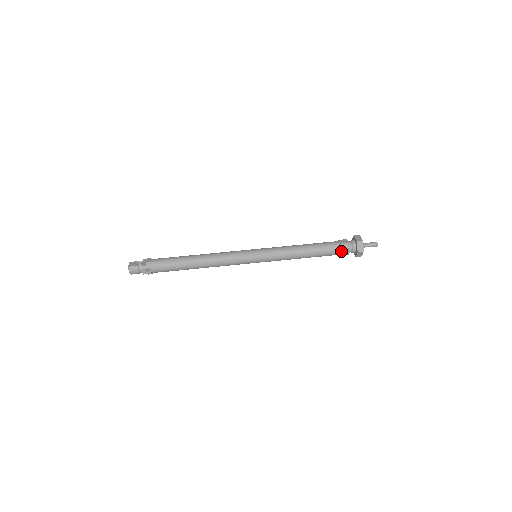
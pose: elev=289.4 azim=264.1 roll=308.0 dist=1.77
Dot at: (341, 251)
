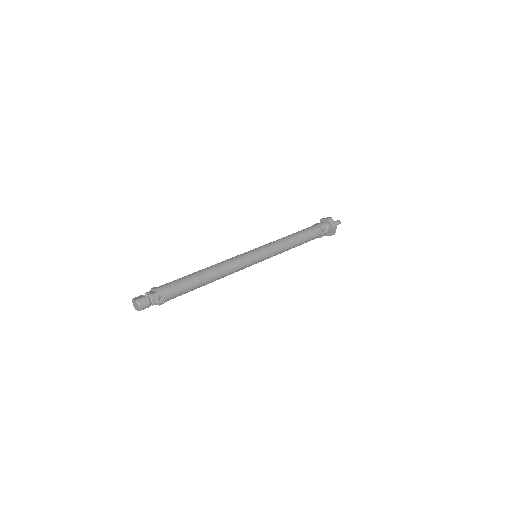
Dot at: (321, 231)
